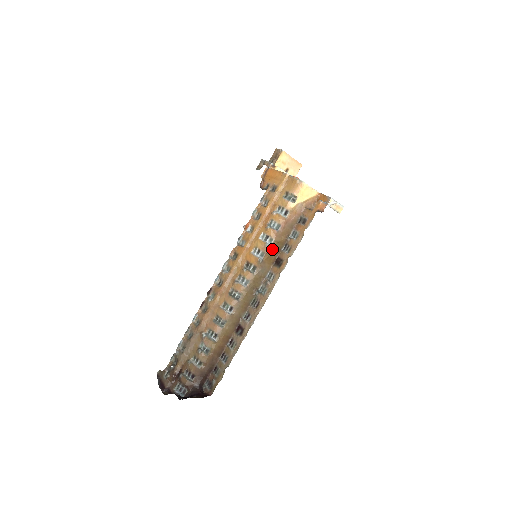
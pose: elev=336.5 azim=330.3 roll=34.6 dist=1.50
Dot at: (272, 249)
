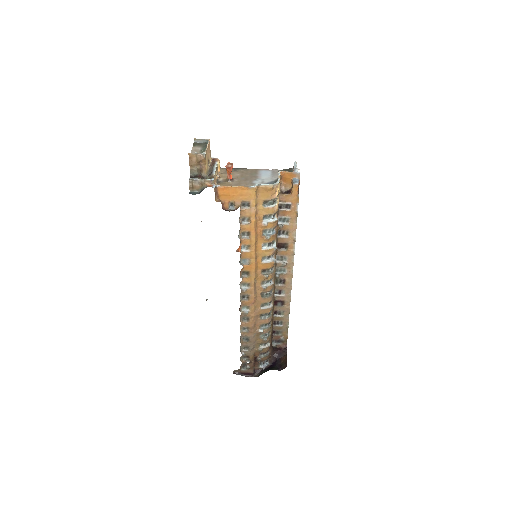
Dot at: occluded
